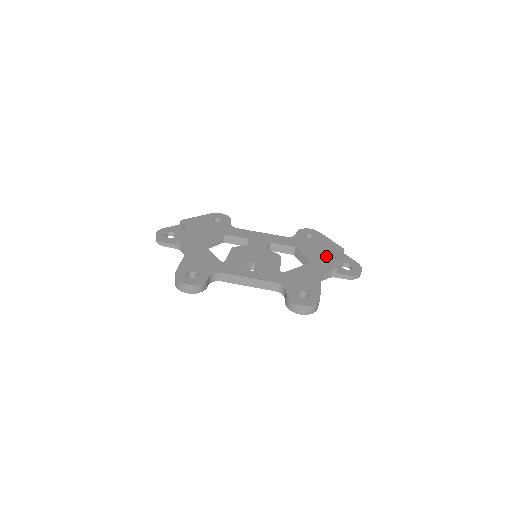
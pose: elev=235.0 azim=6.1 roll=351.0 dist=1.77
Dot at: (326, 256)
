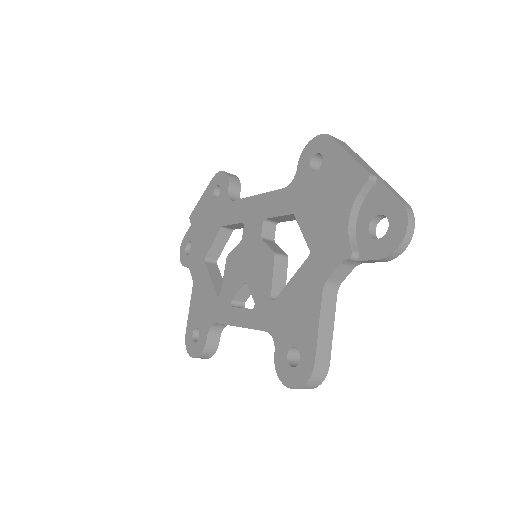
Dot at: (334, 221)
